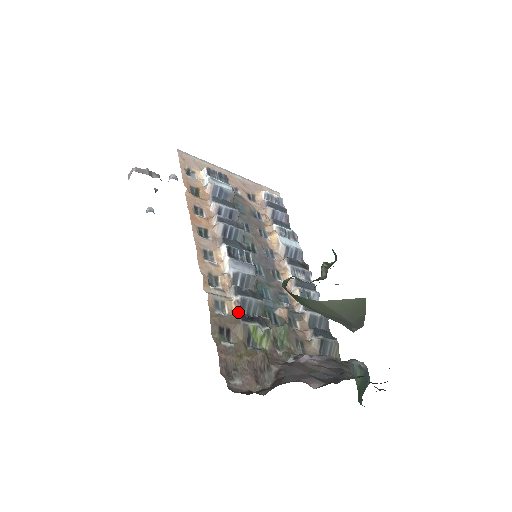
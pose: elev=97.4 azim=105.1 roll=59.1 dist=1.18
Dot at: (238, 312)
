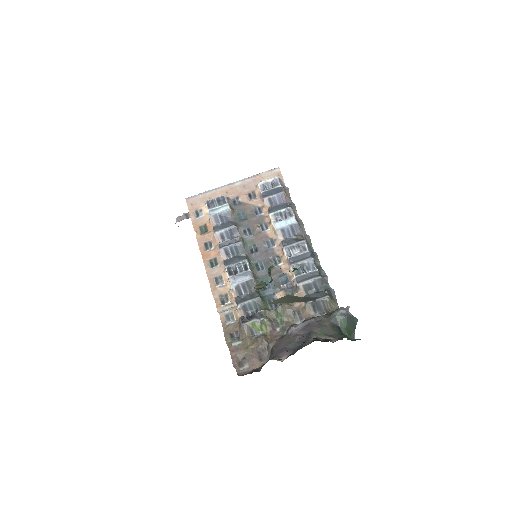
Dot at: (239, 318)
